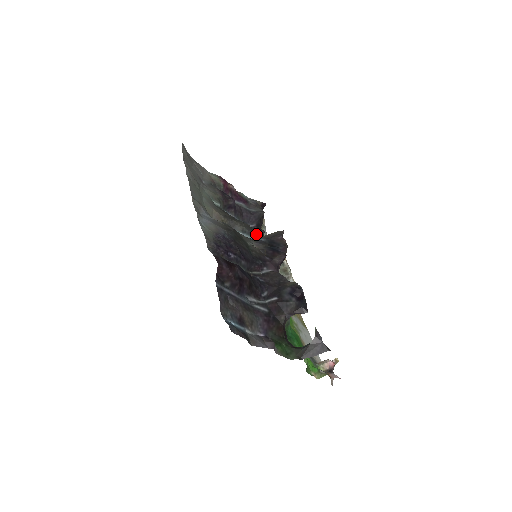
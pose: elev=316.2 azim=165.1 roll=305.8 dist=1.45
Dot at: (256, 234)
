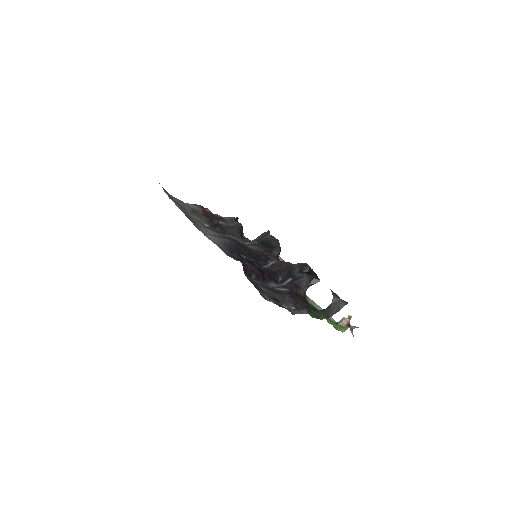
Dot at: (246, 240)
